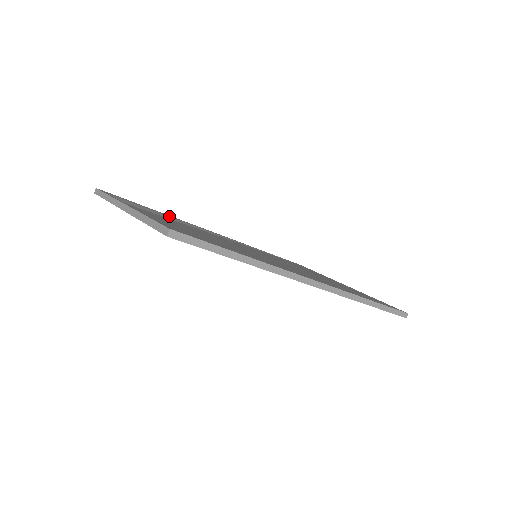
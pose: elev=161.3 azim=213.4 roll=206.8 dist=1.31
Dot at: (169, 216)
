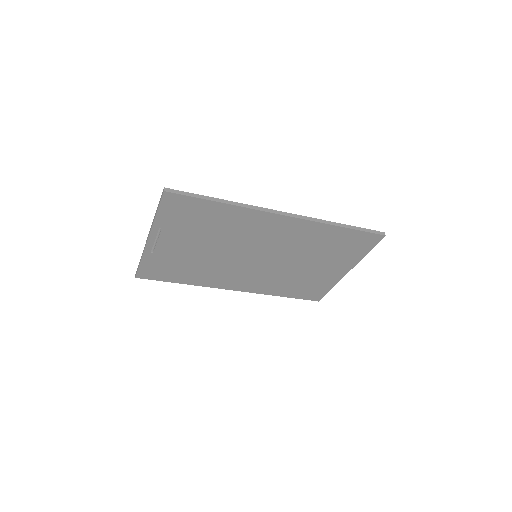
Dot at: occluded
